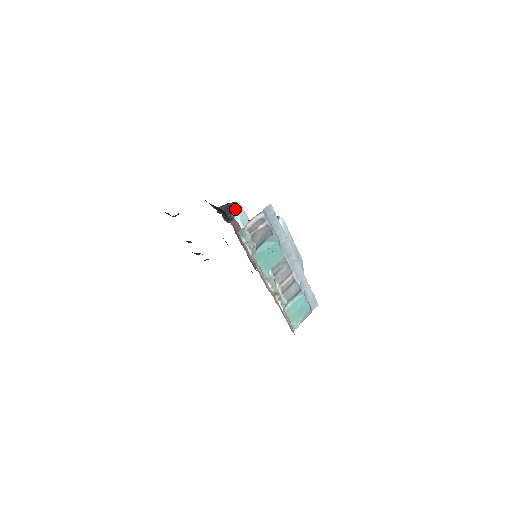
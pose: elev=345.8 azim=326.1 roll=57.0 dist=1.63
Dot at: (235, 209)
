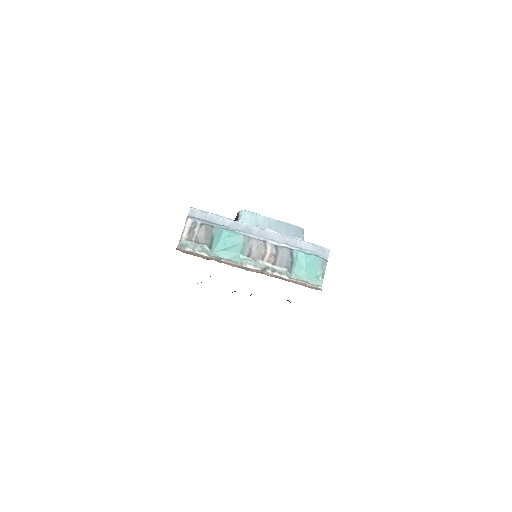
Dot at: occluded
